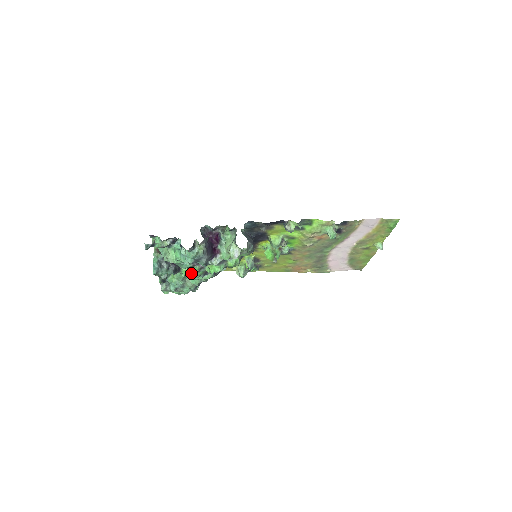
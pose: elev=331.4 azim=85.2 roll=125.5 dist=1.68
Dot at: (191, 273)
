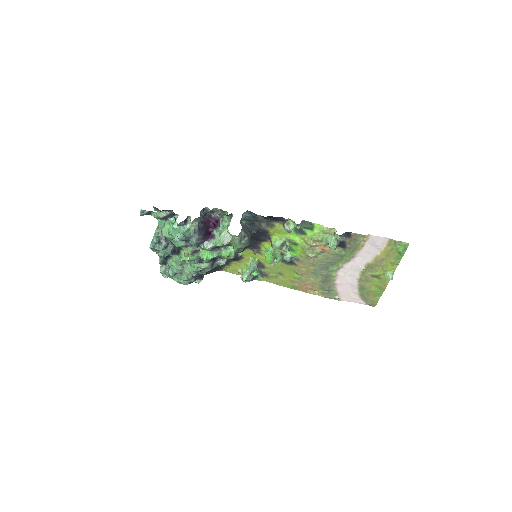
Dot at: (186, 256)
